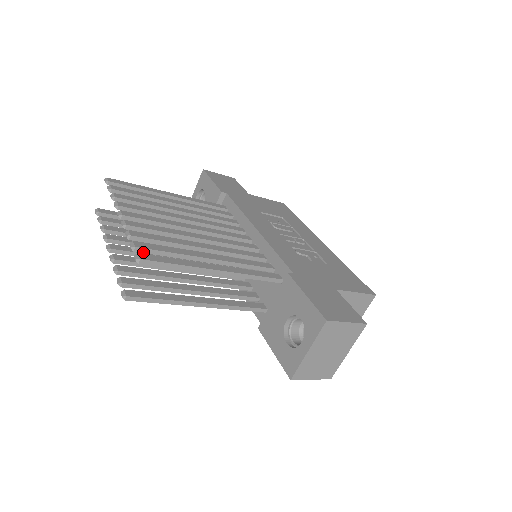
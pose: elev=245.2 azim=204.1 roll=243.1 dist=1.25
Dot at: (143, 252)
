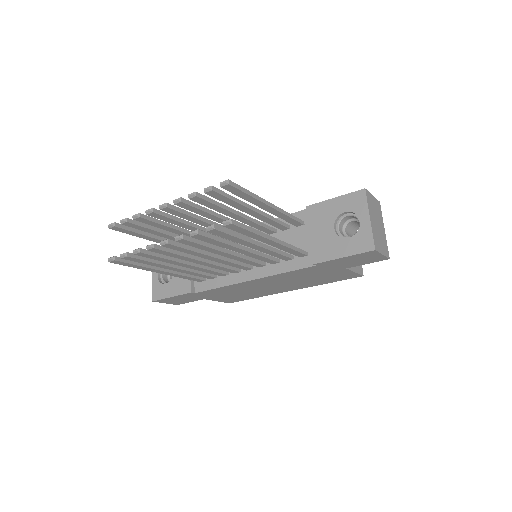
Dot at: (217, 192)
